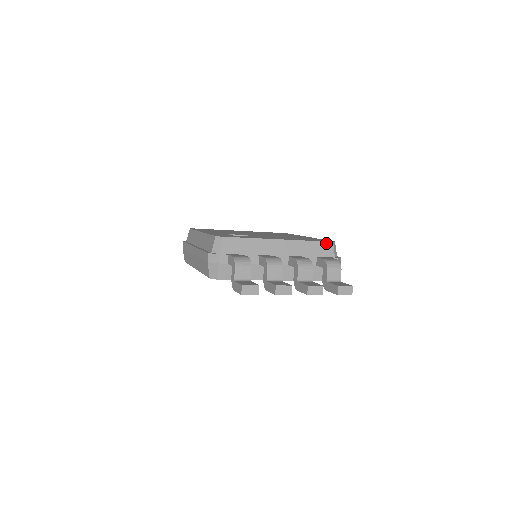
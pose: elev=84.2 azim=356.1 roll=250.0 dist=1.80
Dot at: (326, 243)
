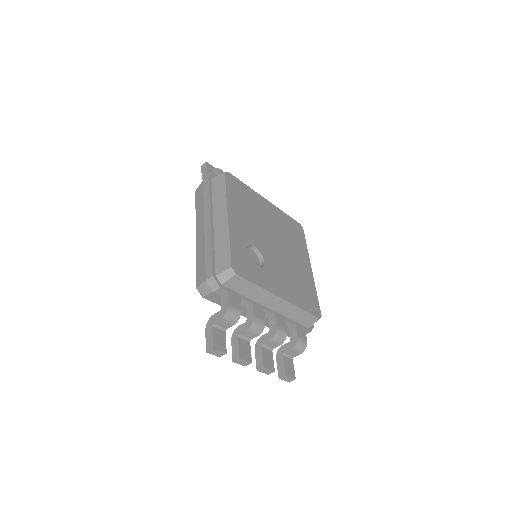
Dot at: (314, 317)
